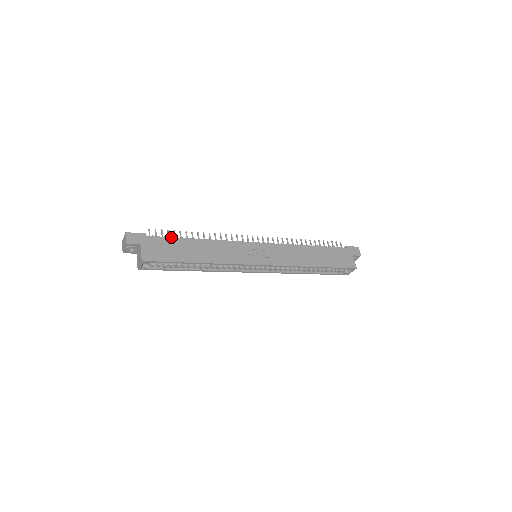
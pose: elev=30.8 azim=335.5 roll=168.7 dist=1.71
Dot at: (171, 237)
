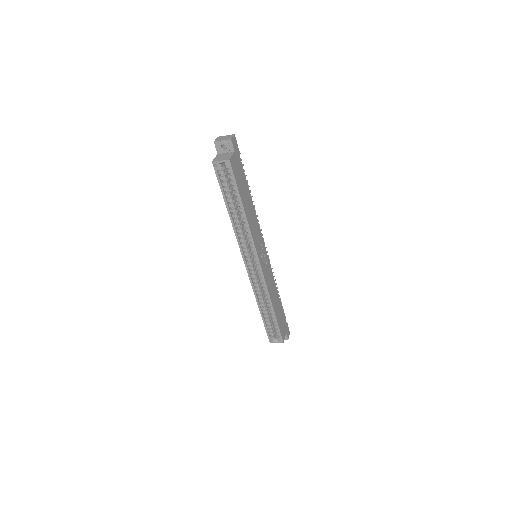
Dot at: occluded
